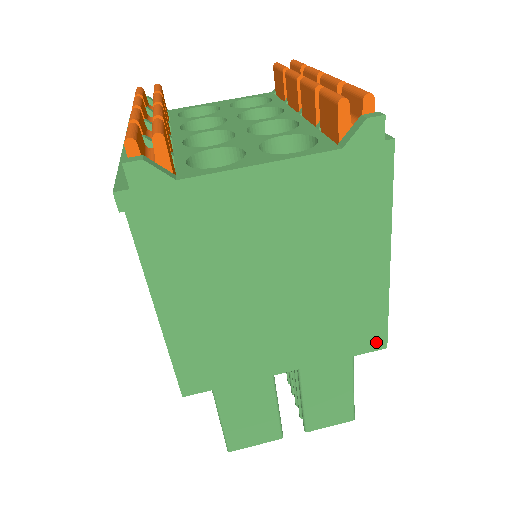
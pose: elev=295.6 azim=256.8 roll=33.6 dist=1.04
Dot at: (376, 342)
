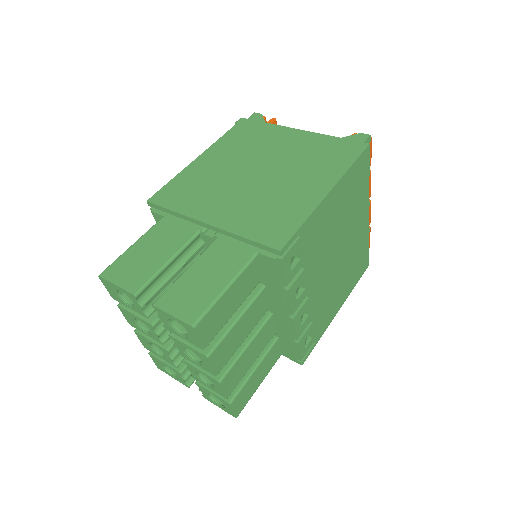
Dot at: (277, 241)
